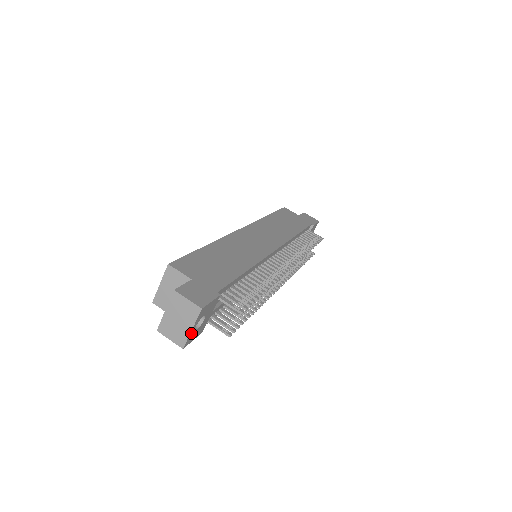
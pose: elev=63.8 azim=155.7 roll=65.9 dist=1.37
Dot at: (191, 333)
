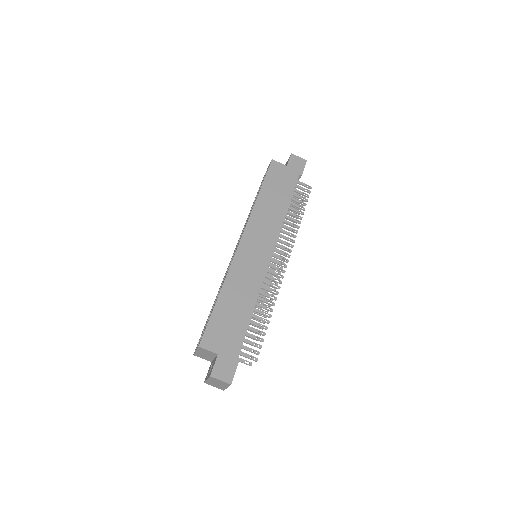
Dot at: occluded
